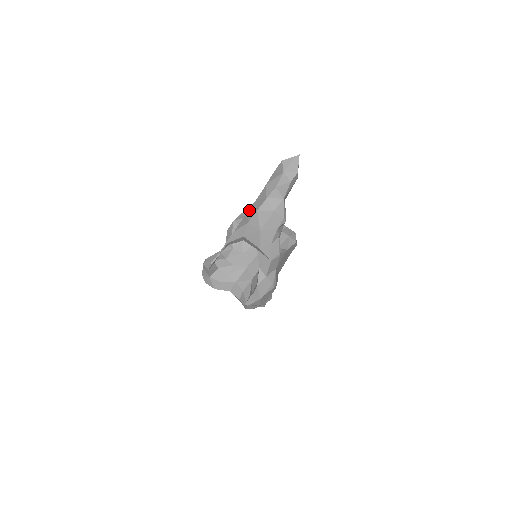
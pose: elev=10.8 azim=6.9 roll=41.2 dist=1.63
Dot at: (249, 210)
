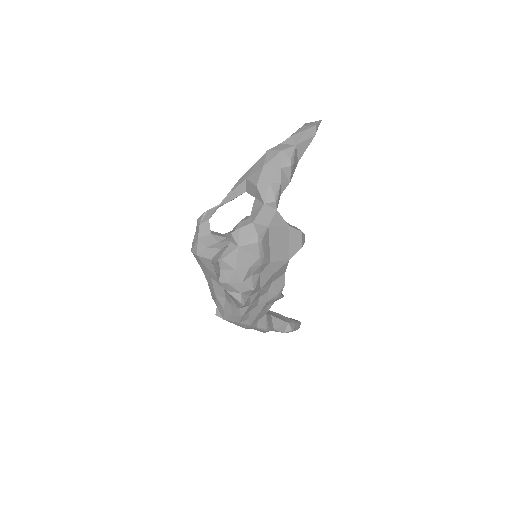
Dot at: occluded
